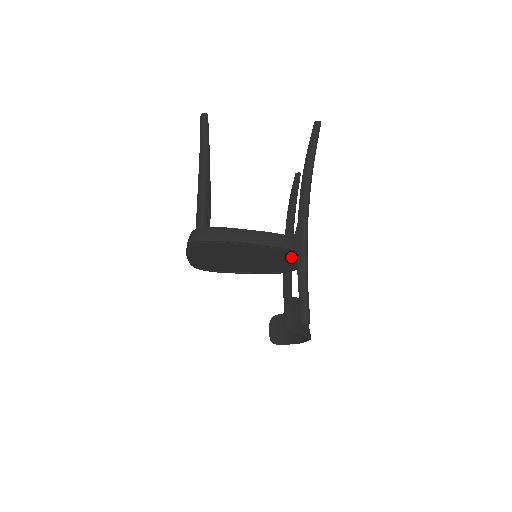
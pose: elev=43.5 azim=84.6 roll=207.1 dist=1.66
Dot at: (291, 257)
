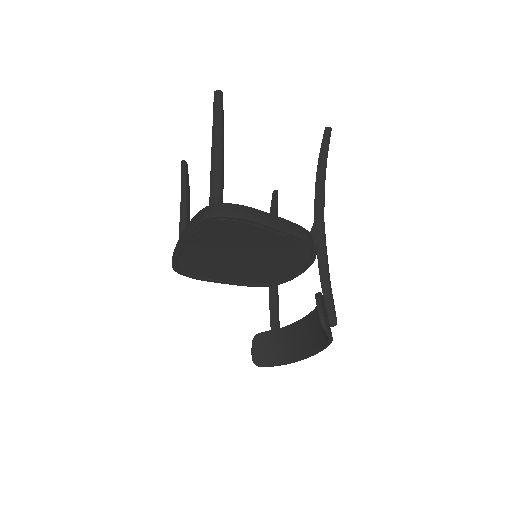
Dot at: (299, 258)
